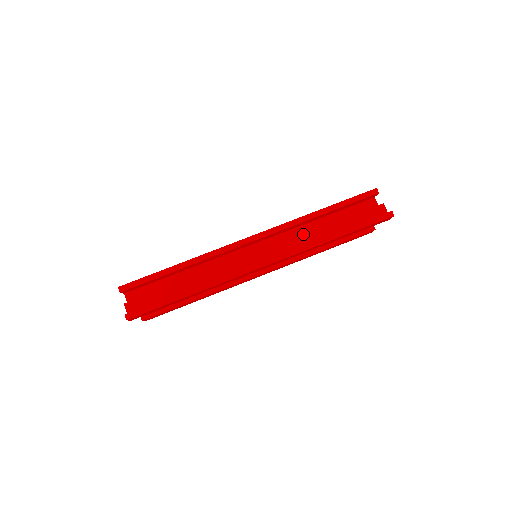
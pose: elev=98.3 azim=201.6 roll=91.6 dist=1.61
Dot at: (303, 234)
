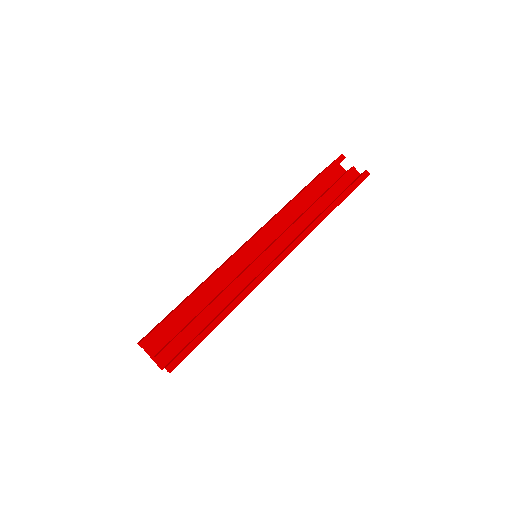
Dot at: (299, 218)
